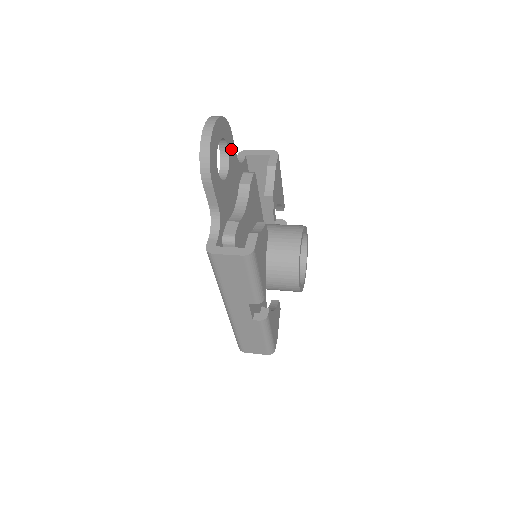
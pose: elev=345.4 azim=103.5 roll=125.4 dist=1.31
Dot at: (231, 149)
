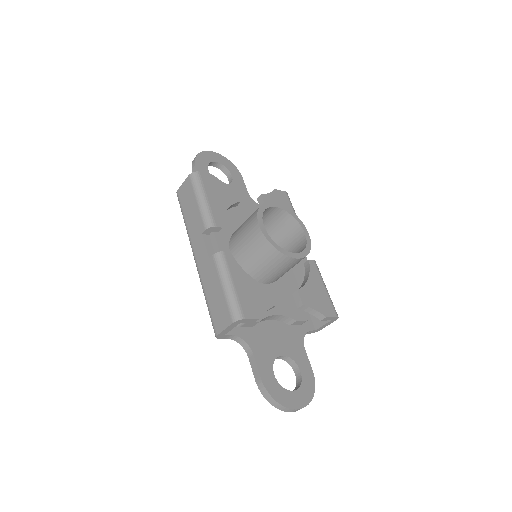
Dot at: (238, 182)
